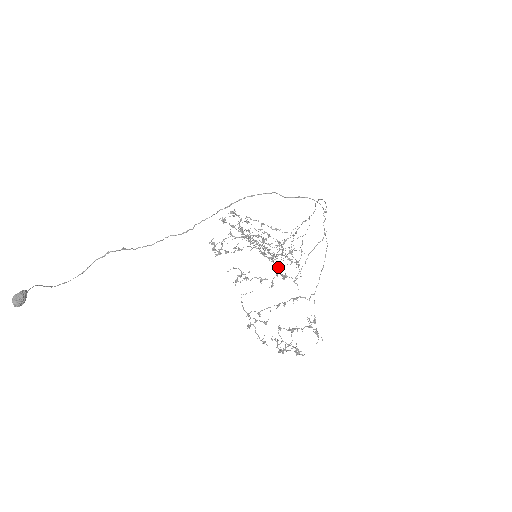
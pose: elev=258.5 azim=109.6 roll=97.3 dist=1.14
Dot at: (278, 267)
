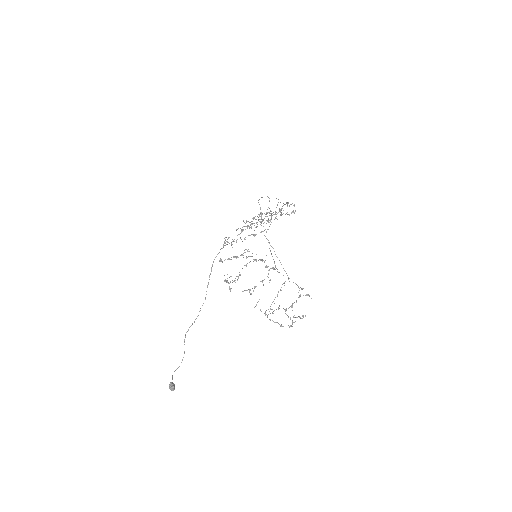
Dot at: (266, 266)
